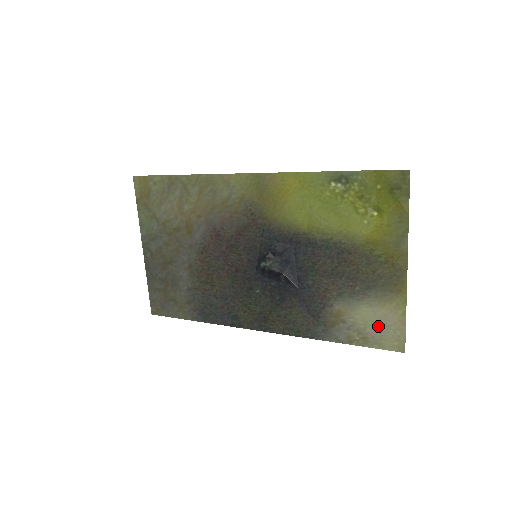
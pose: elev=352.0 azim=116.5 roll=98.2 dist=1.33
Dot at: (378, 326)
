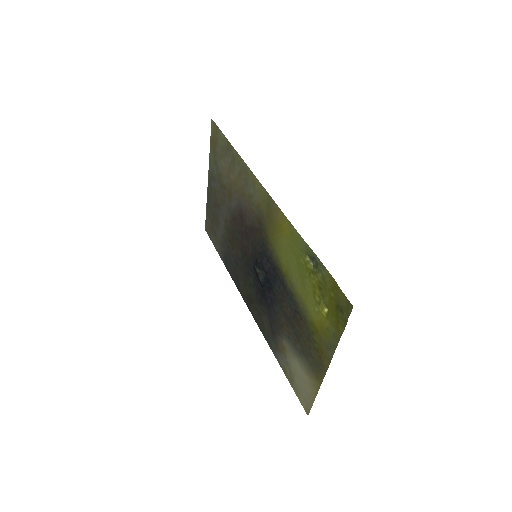
Dot at: (300, 382)
